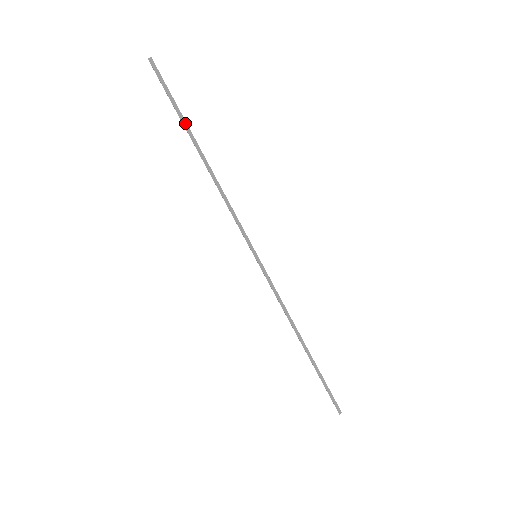
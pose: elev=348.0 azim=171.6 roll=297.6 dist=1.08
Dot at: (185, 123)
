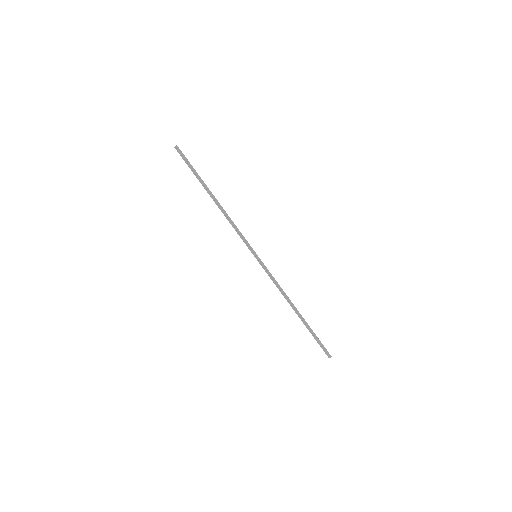
Dot at: (200, 181)
